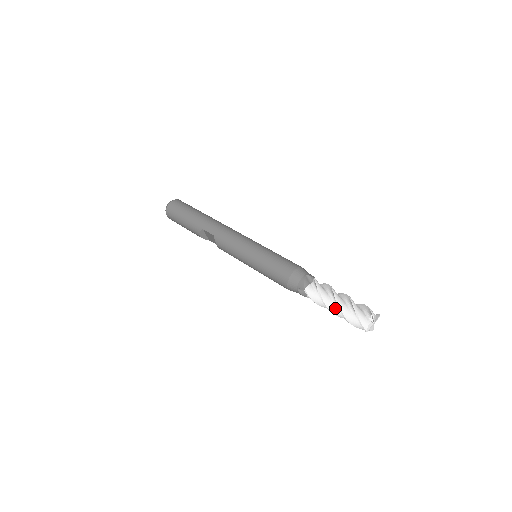
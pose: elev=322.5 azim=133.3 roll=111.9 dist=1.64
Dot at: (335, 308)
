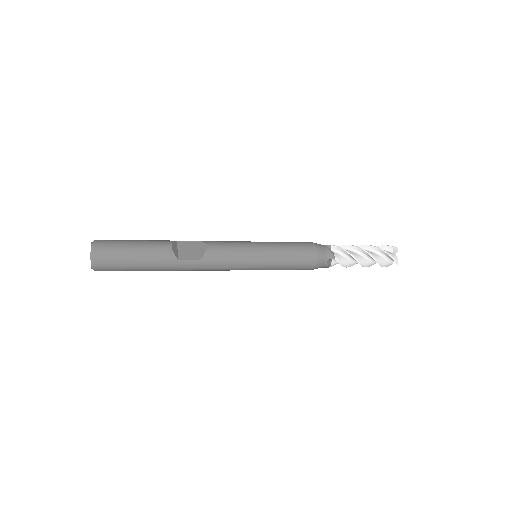
Dot at: occluded
